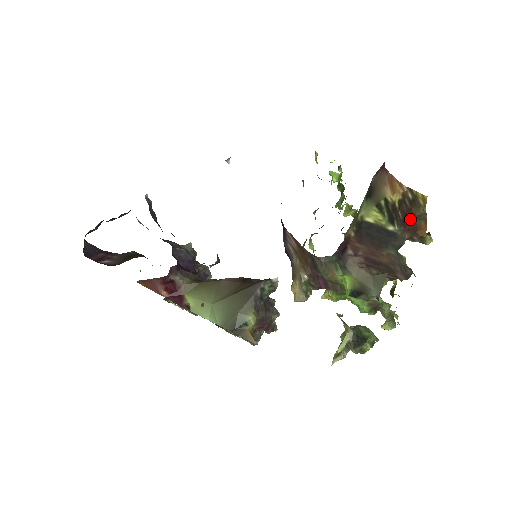
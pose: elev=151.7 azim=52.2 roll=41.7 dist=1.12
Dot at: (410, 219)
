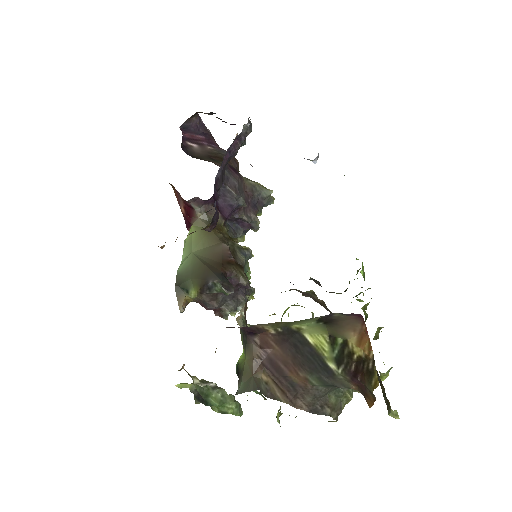
Dot at: (360, 380)
